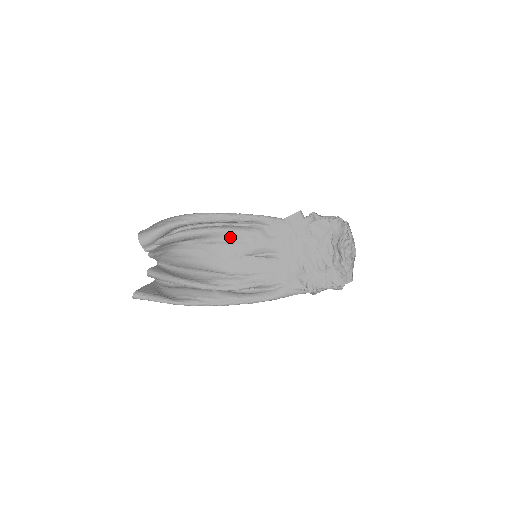
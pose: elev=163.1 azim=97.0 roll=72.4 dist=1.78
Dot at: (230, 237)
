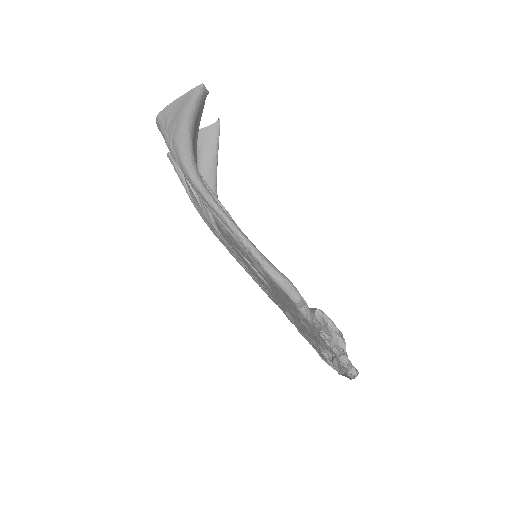
Dot at: occluded
